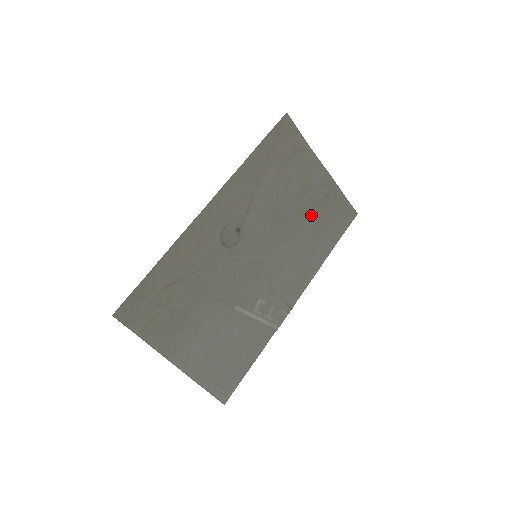
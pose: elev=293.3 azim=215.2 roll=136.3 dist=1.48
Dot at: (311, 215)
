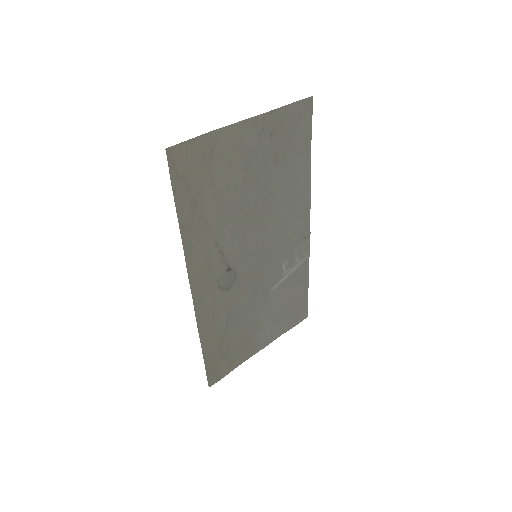
Dot at: (271, 170)
